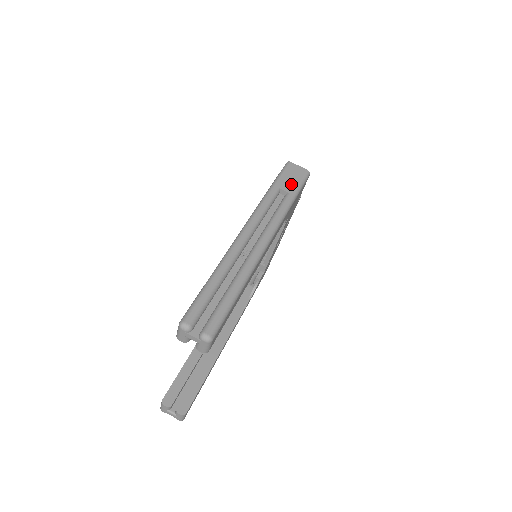
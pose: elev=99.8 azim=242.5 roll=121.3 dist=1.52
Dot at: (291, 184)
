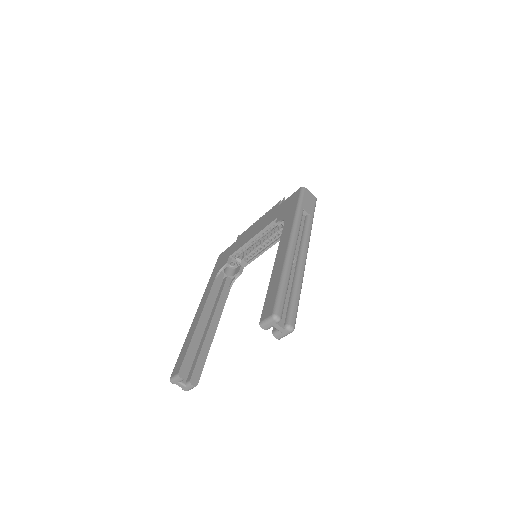
Dot at: (310, 207)
